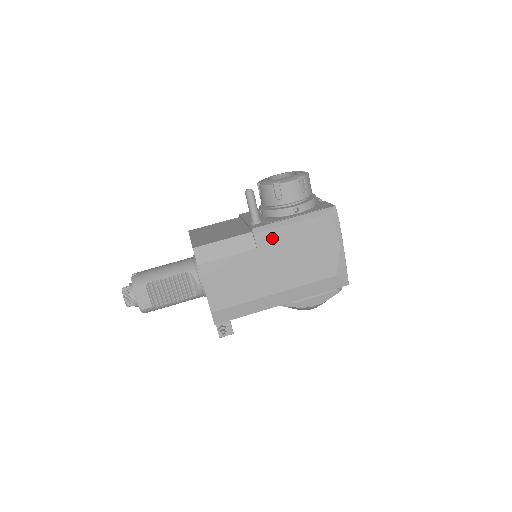
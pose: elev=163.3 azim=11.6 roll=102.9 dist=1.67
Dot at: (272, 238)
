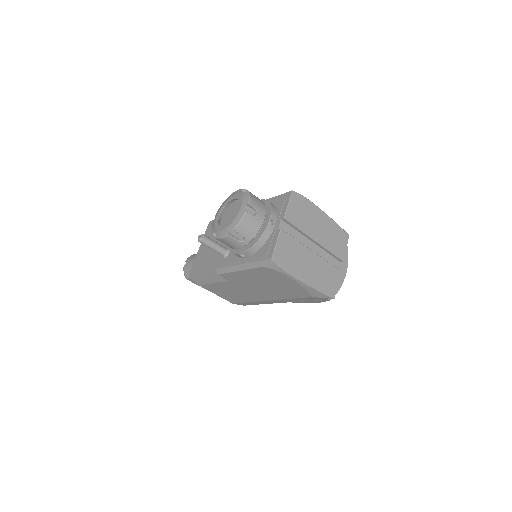
Dot at: (234, 277)
